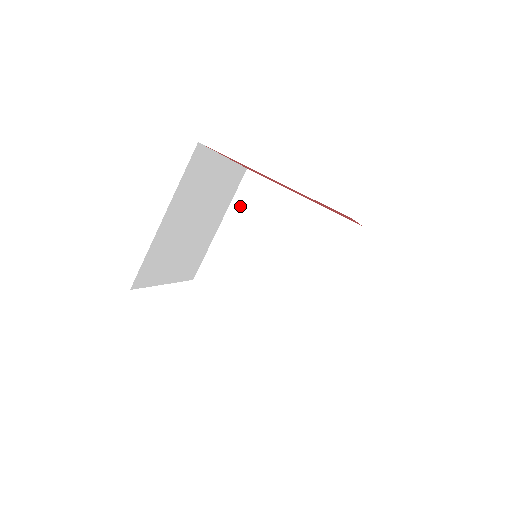
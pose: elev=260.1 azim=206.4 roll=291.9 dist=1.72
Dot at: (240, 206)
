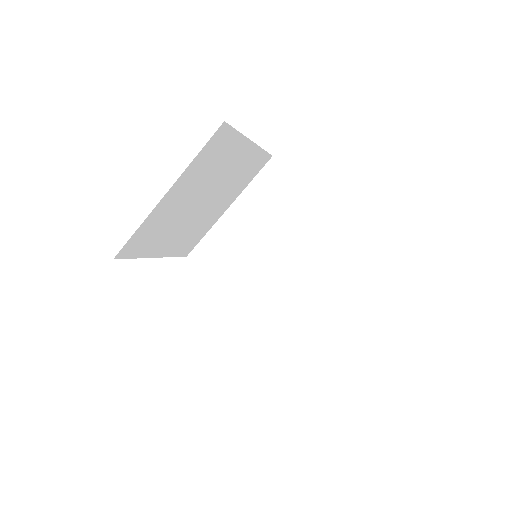
Dot at: (255, 194)
